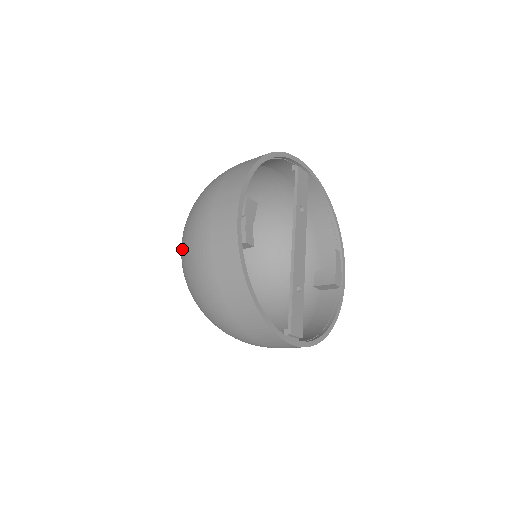
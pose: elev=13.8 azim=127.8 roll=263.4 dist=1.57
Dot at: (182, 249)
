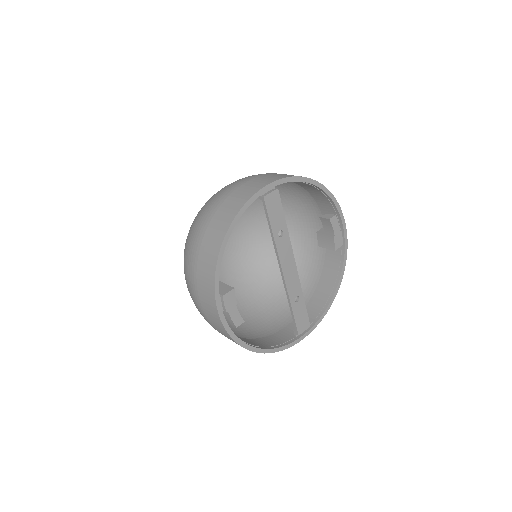
Dot at: occluded
